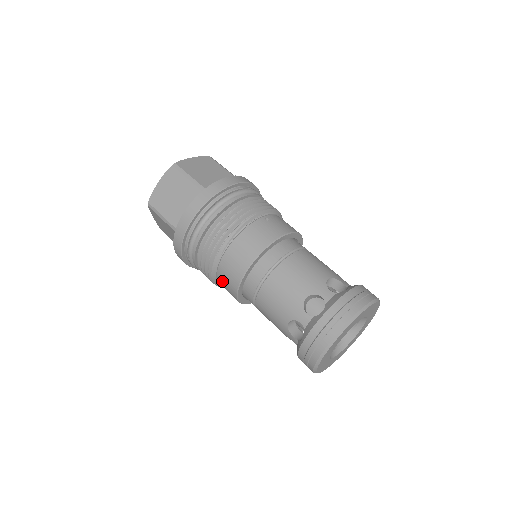
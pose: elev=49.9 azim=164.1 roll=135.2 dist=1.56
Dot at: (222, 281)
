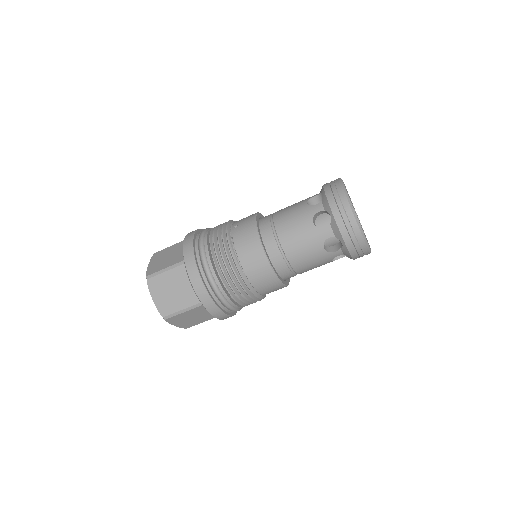
Dot at: (262, 288)
